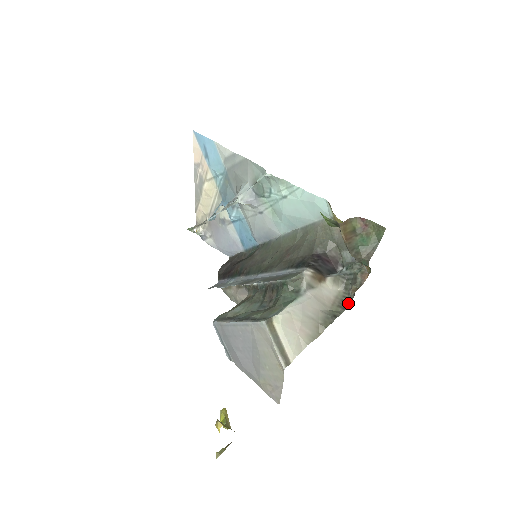
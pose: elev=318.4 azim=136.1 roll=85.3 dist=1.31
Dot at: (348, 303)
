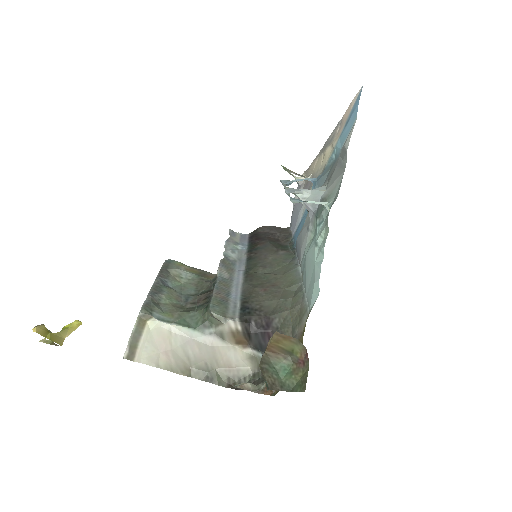
Dot at: occluded
